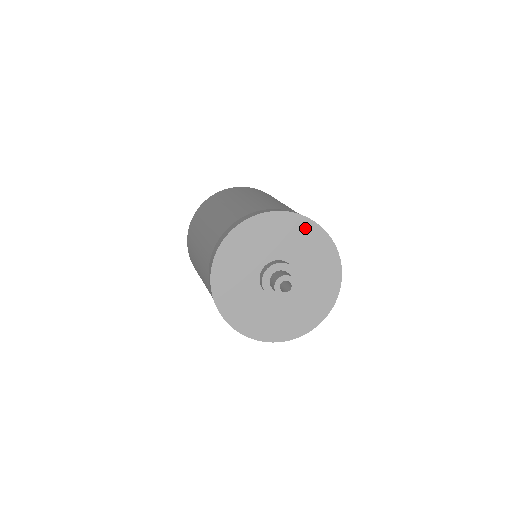
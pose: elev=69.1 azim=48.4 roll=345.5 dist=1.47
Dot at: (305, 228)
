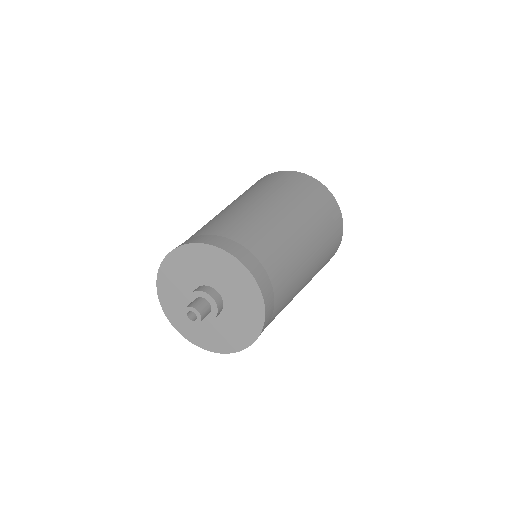
Dot at: (254, 298)
